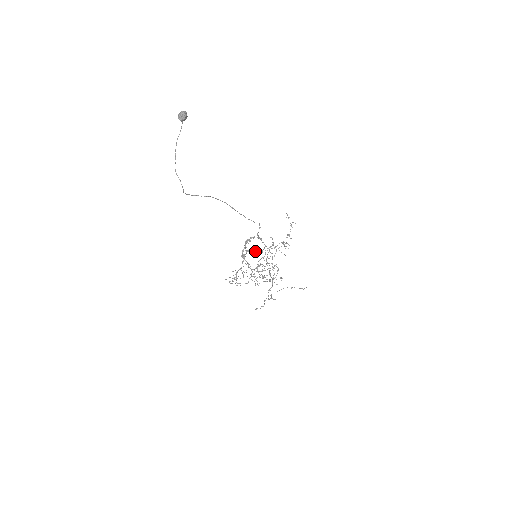
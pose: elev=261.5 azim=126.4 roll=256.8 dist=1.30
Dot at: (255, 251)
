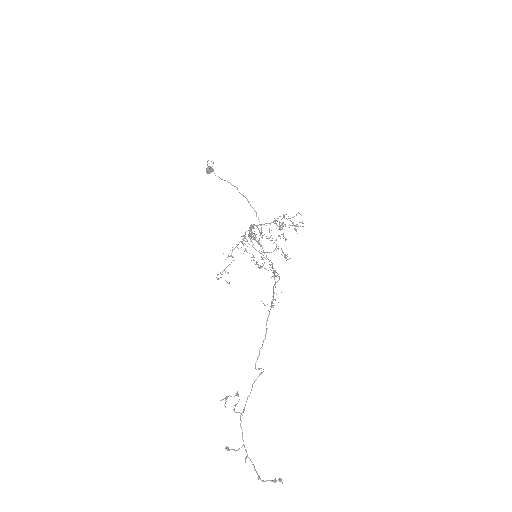
Dot at: occluded
